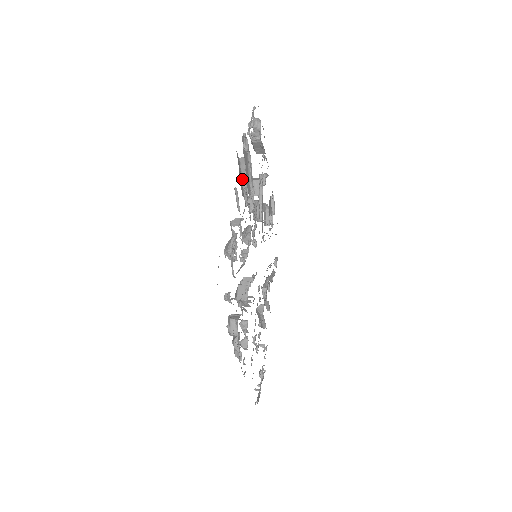
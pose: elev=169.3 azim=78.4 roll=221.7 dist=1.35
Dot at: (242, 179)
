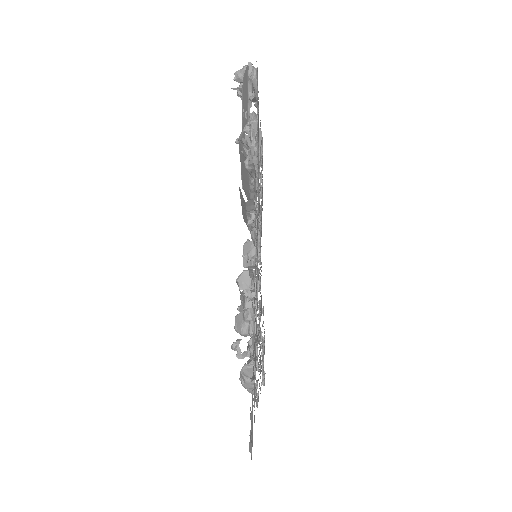
Dot at: (247, 216)
